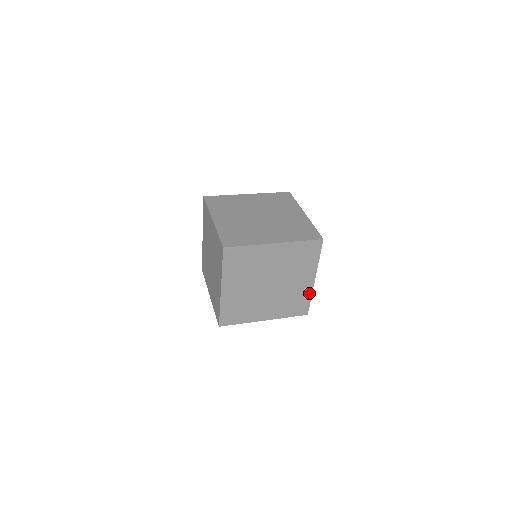
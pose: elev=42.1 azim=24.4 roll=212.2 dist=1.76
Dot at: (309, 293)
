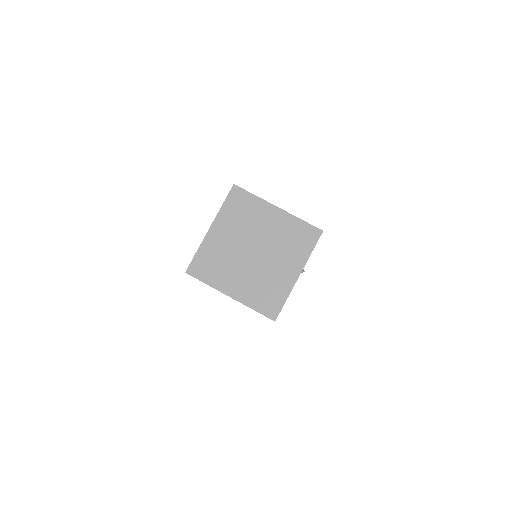
Dot at: occluded
